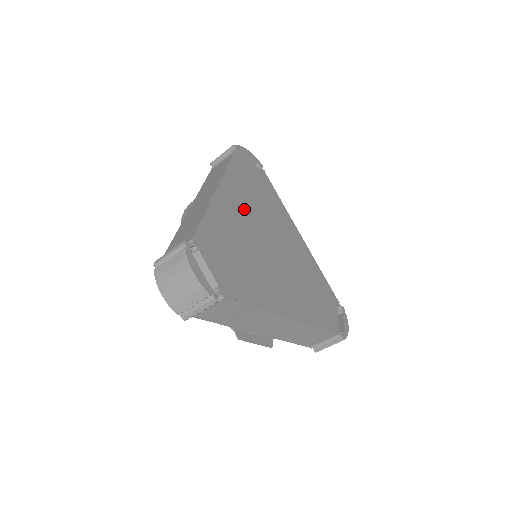
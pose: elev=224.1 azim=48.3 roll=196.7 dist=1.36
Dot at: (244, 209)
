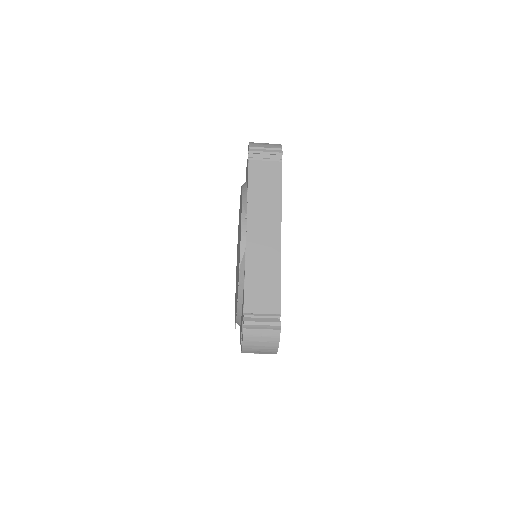
Dot at: occluded
